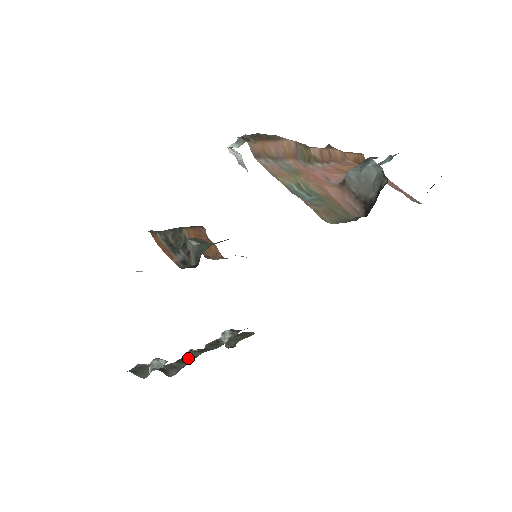
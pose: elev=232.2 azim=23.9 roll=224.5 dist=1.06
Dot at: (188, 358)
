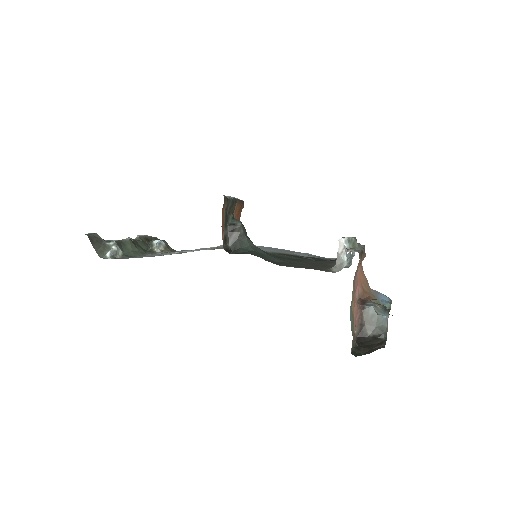
Dot at: (126, 246)
